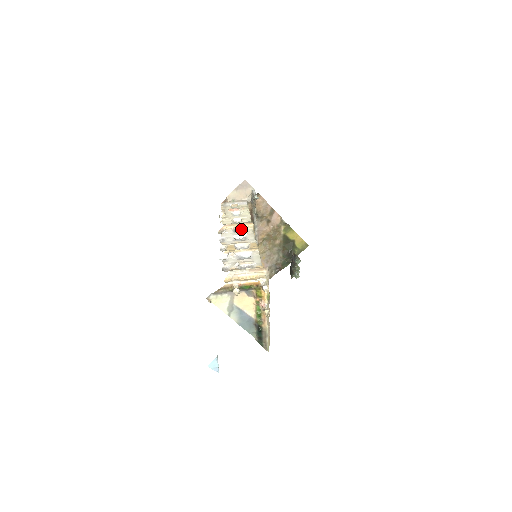
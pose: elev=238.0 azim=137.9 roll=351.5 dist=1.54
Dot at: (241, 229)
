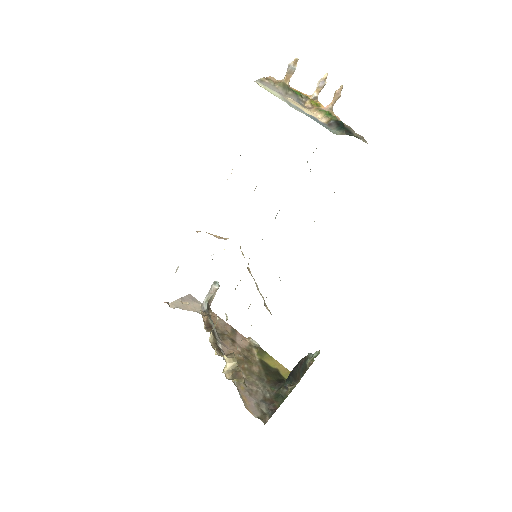
Dot at: (223, 238)
